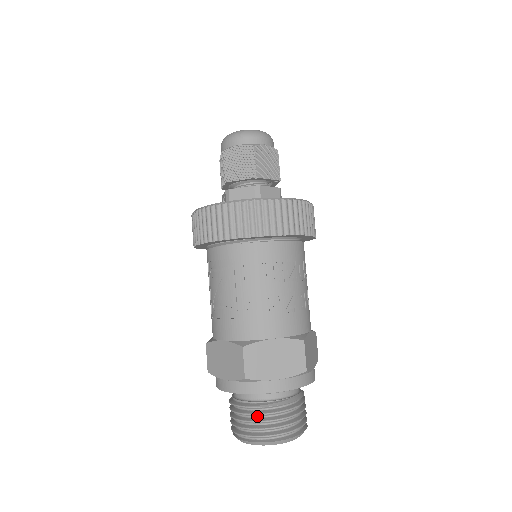
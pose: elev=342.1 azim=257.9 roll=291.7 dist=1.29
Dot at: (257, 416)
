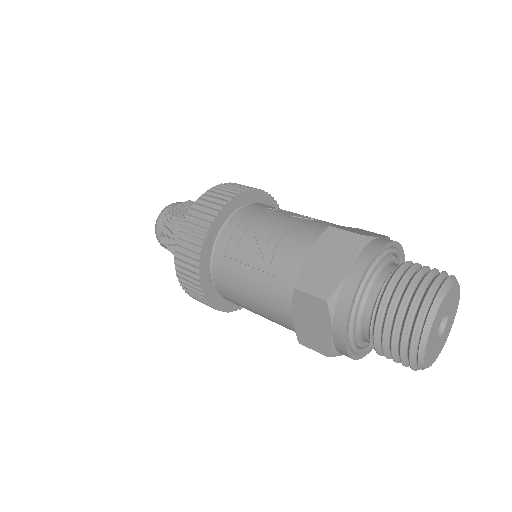
Dot at: (411, 276)
